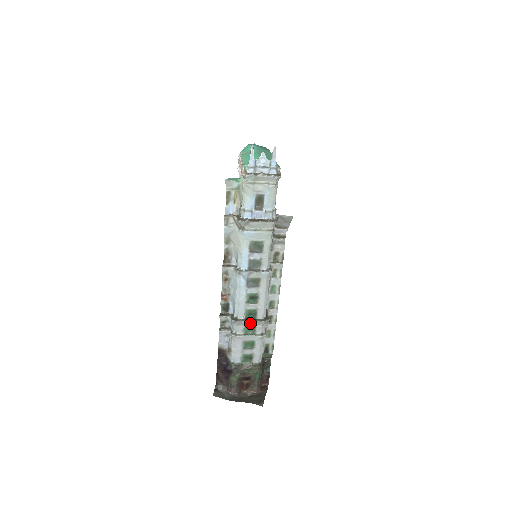
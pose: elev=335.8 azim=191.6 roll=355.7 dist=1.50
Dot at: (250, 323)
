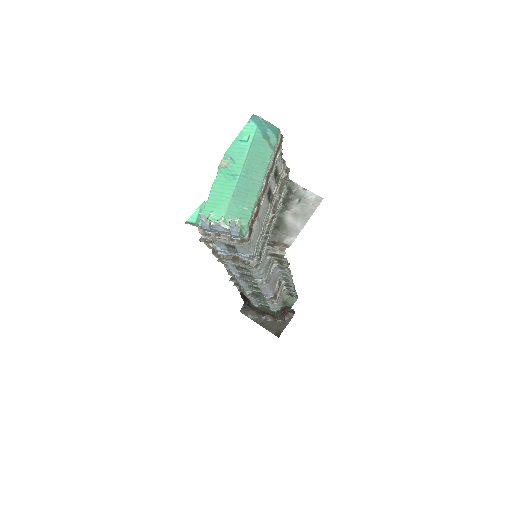
Dot at: (258, 296)
